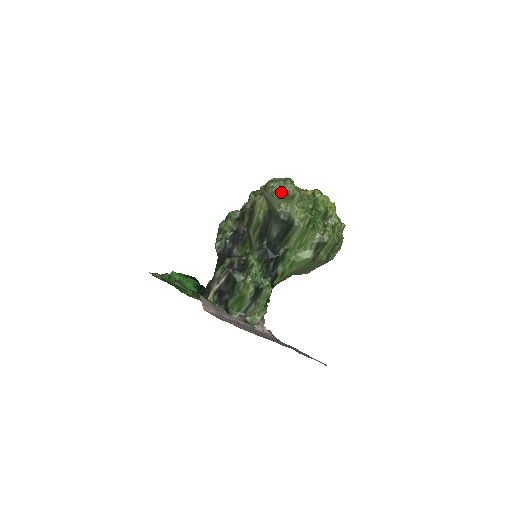
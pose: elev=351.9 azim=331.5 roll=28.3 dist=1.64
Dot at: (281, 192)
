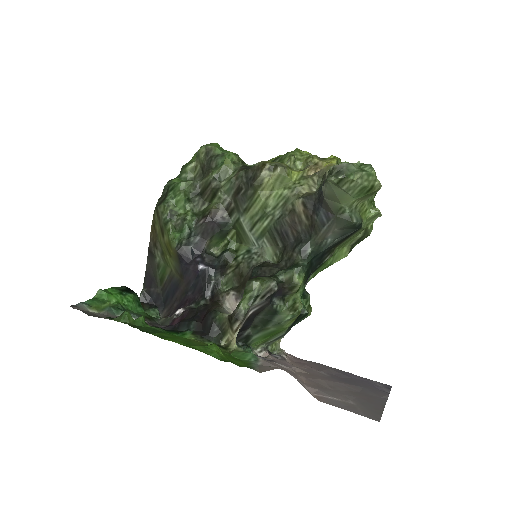
Dot at: (362, 188)
